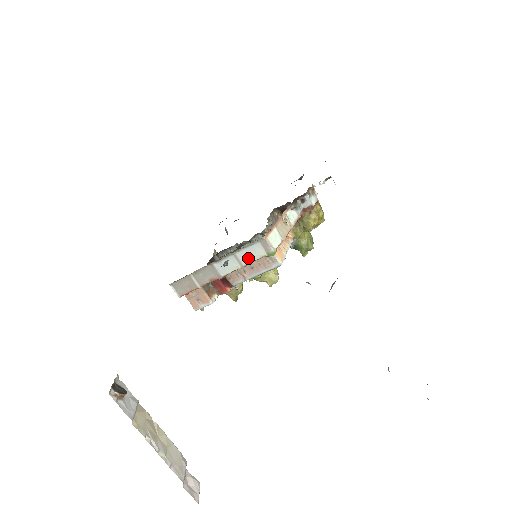
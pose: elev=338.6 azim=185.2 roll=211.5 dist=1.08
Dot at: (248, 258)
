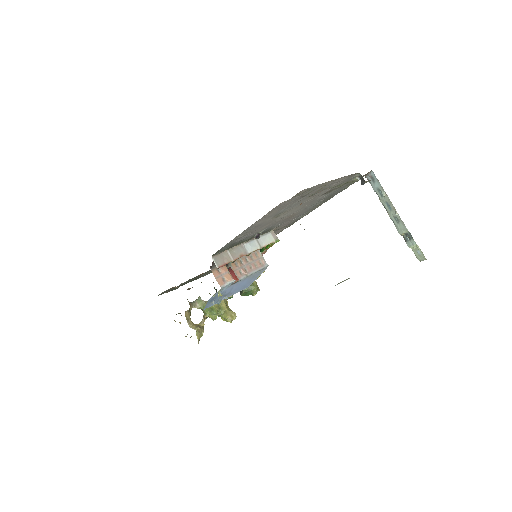
Dot at: (264, 242)
